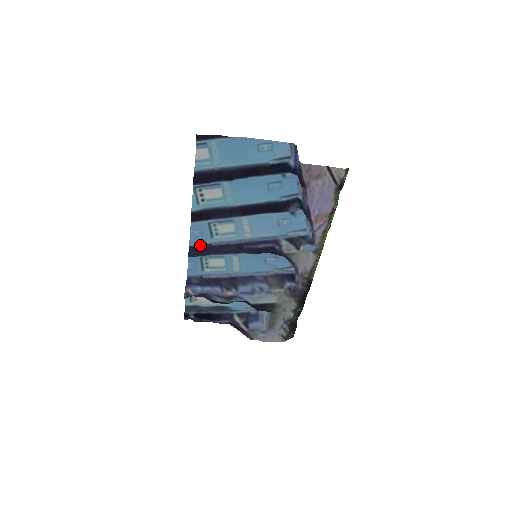
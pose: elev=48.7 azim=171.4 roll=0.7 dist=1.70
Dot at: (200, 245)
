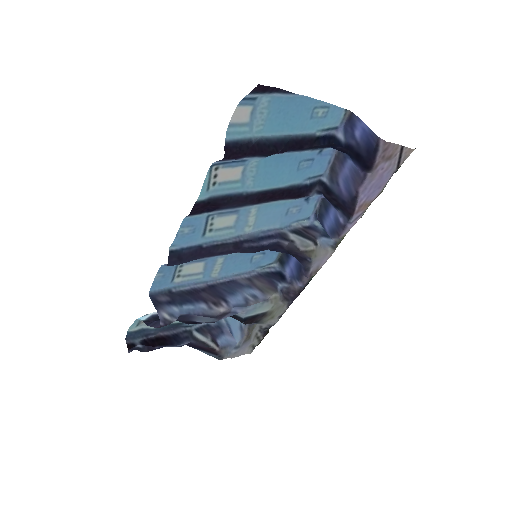
Dot at: (186, 248)
